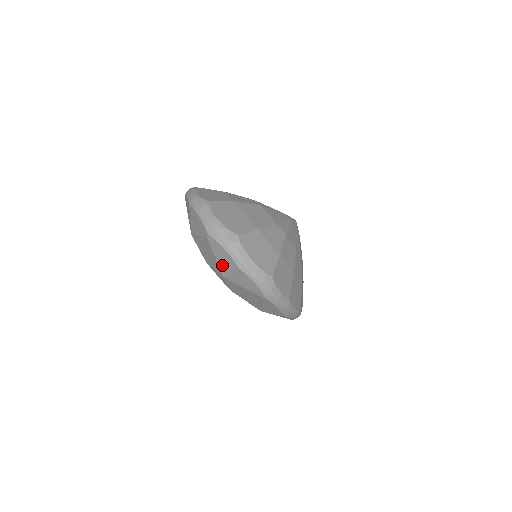
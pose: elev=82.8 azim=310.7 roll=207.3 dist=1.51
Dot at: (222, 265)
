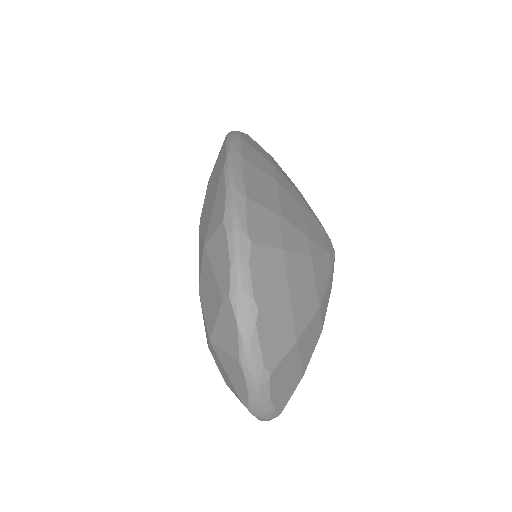
Dot at: occluded
